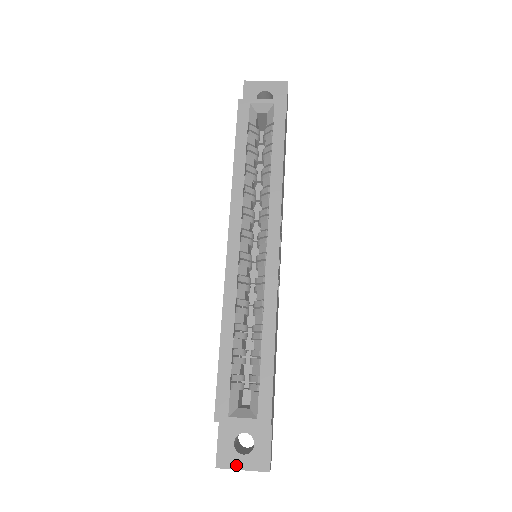
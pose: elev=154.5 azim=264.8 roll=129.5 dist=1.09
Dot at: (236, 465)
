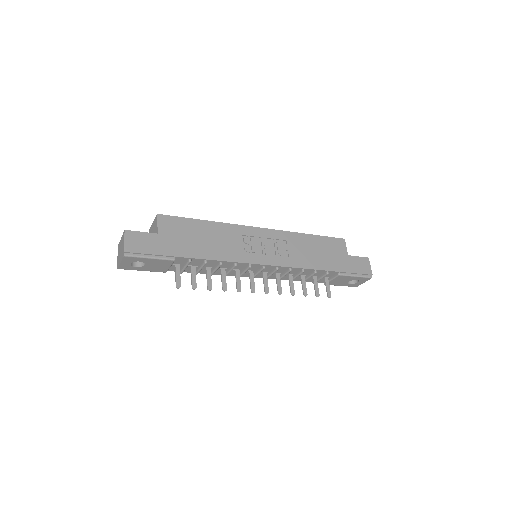
Dot at: occluded
